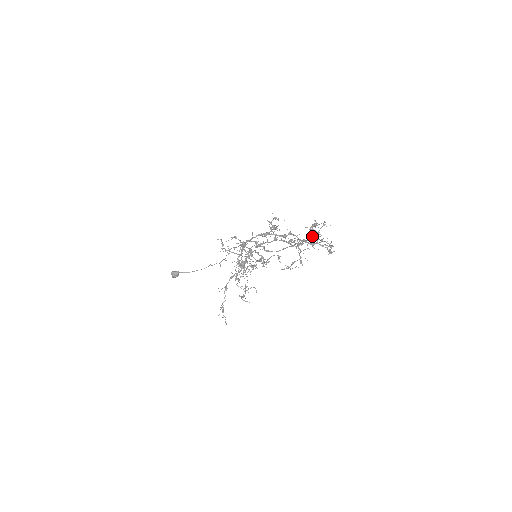
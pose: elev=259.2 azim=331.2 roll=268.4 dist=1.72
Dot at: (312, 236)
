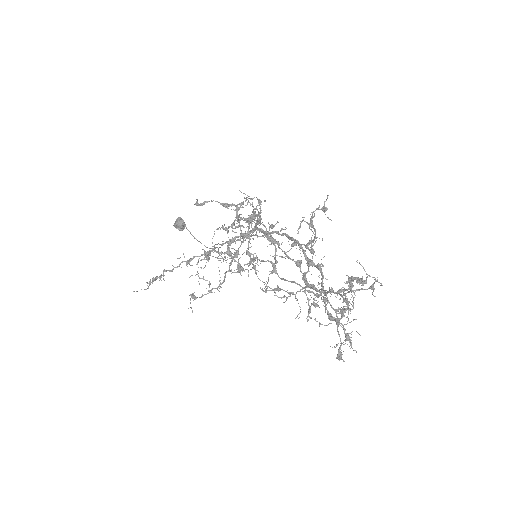
Dot at: (341, 288)
